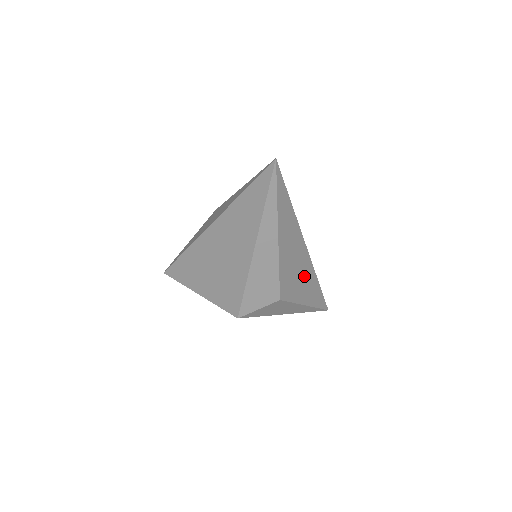
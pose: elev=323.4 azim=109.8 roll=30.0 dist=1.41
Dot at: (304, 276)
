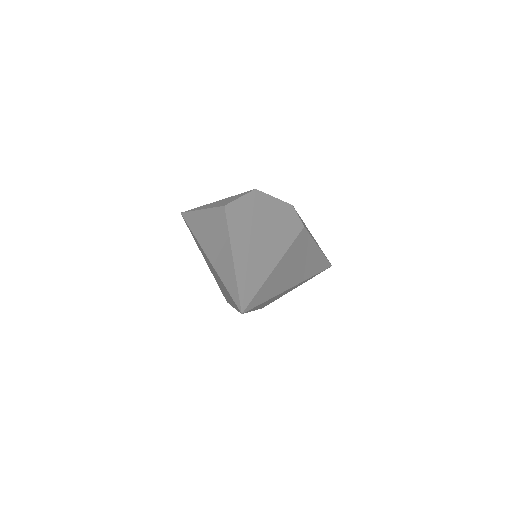
Dot at: (294, 287)
